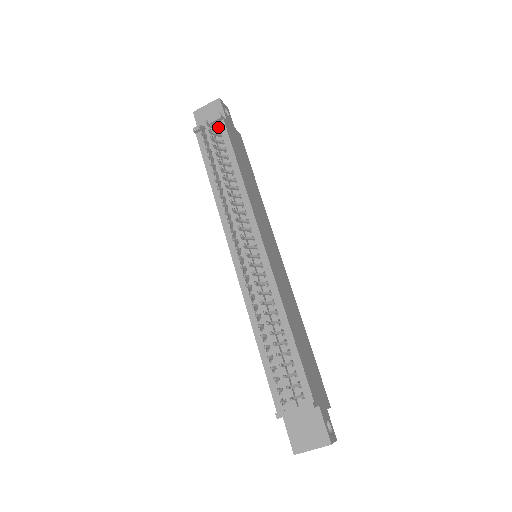
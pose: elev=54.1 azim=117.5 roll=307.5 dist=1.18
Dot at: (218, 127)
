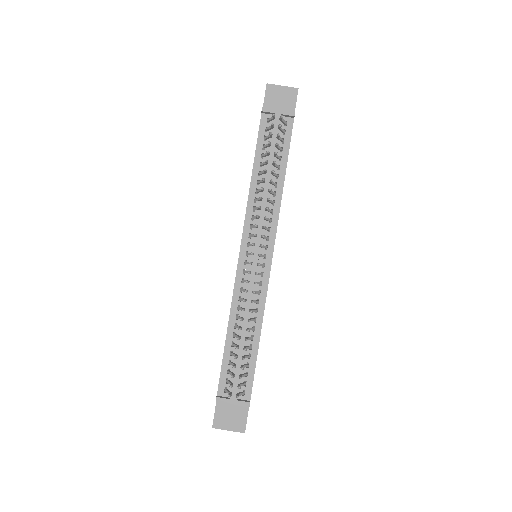
Dot at: (286, 123)
